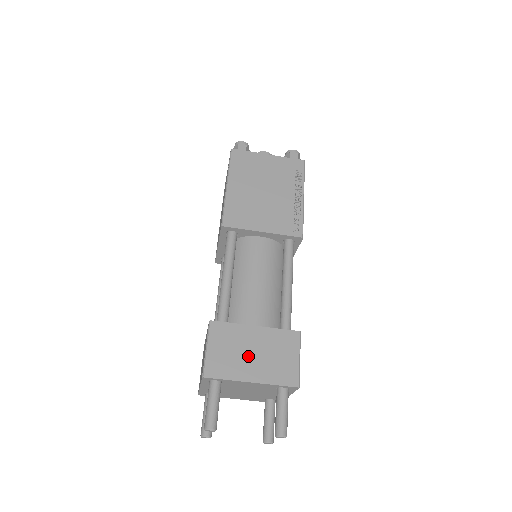
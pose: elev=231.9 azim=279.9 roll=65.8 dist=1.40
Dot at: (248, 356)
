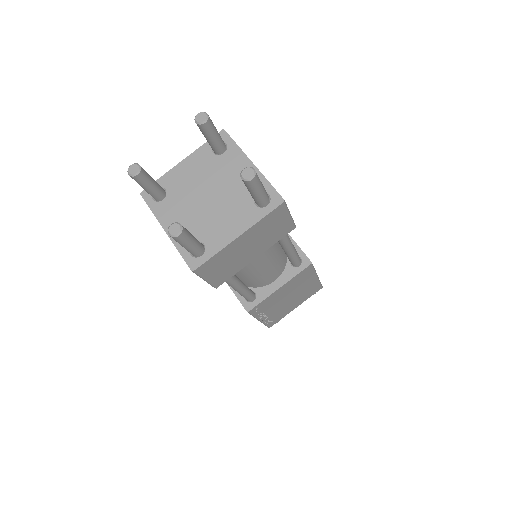
Dot at: occluded
